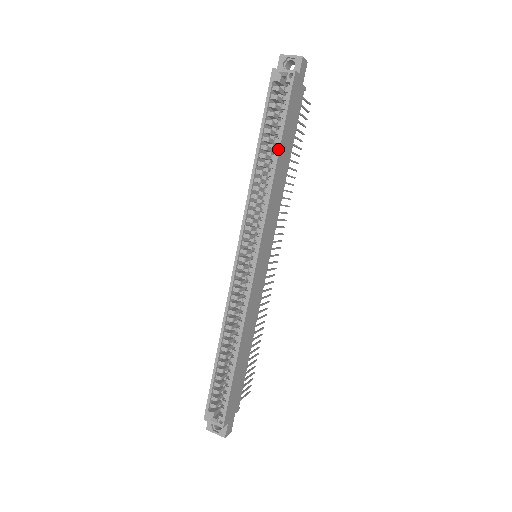
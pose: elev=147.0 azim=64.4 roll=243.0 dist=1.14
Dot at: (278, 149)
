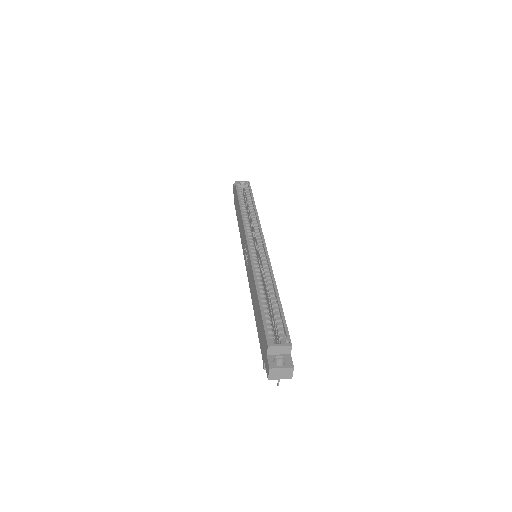
Dot at: (254, 202)
